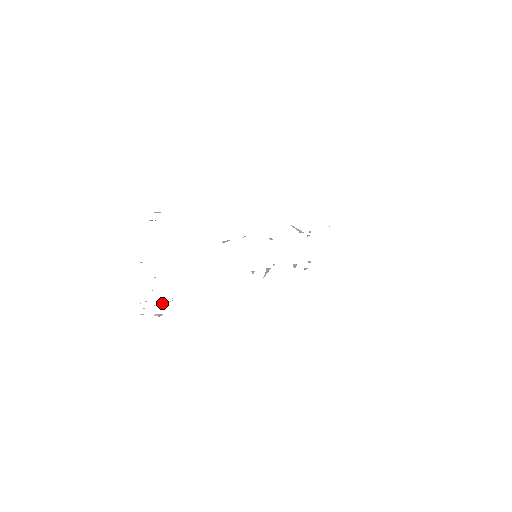
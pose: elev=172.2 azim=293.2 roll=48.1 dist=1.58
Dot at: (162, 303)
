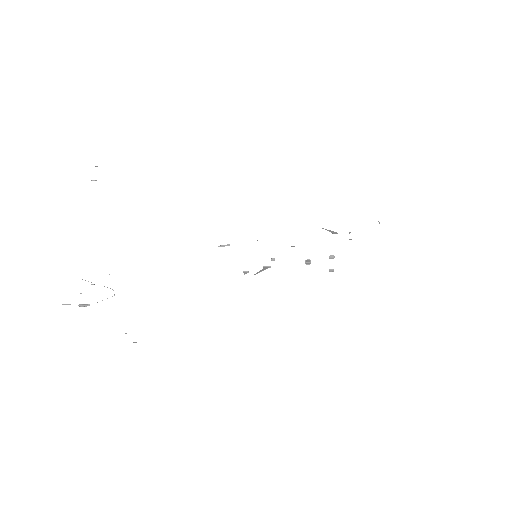
Dot at: occluded
